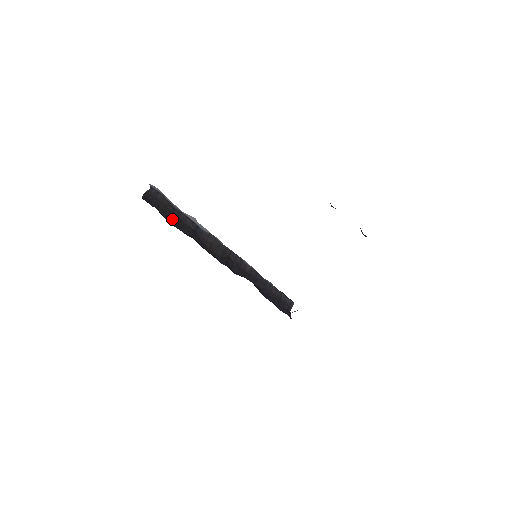
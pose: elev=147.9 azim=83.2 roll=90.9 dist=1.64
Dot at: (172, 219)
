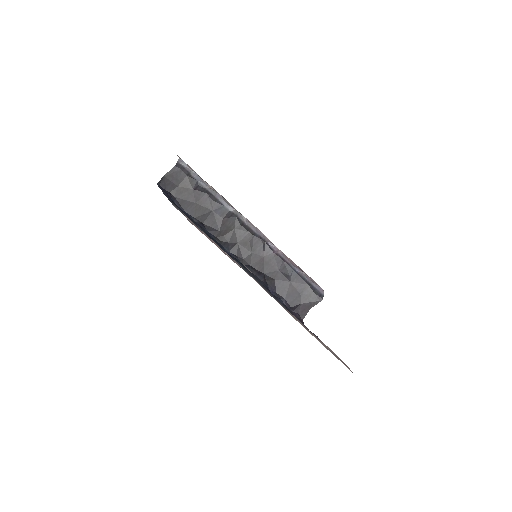
Dot at: (187, 202)
